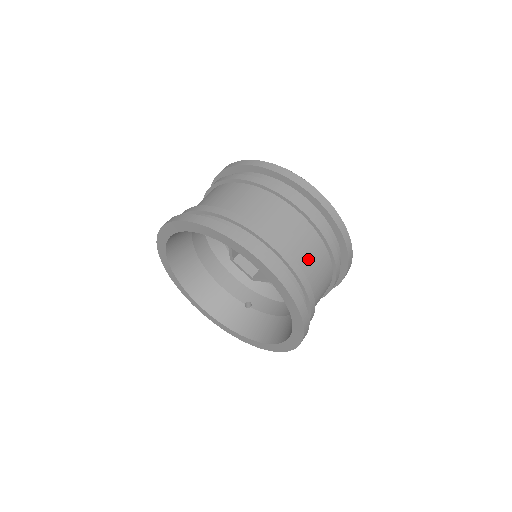
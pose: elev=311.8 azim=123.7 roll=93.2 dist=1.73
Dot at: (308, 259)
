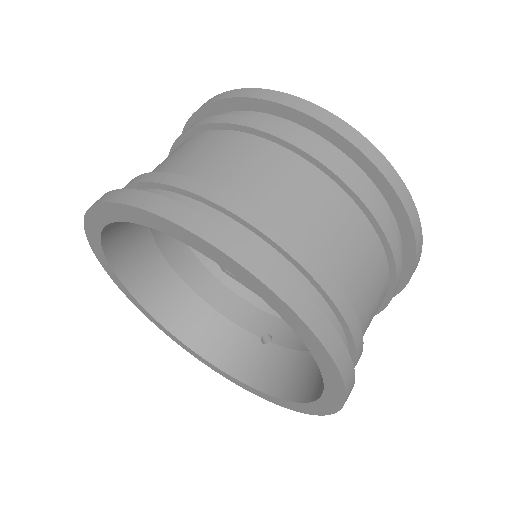
Dot at: (327, 237)
